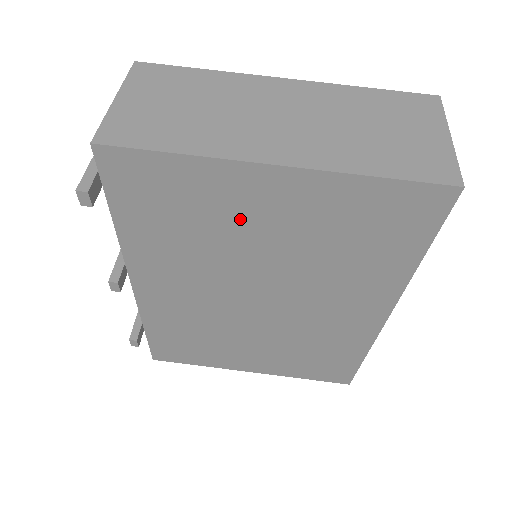
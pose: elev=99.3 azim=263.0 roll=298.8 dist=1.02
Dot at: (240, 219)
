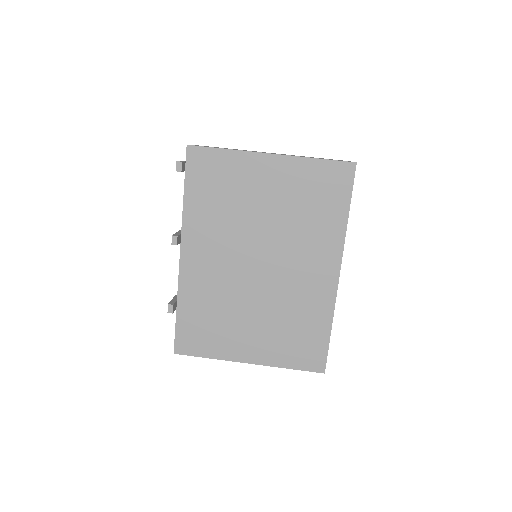
Dot at: (252, 191)
